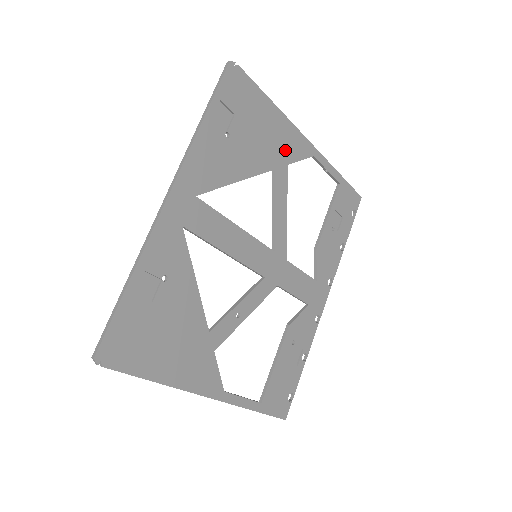
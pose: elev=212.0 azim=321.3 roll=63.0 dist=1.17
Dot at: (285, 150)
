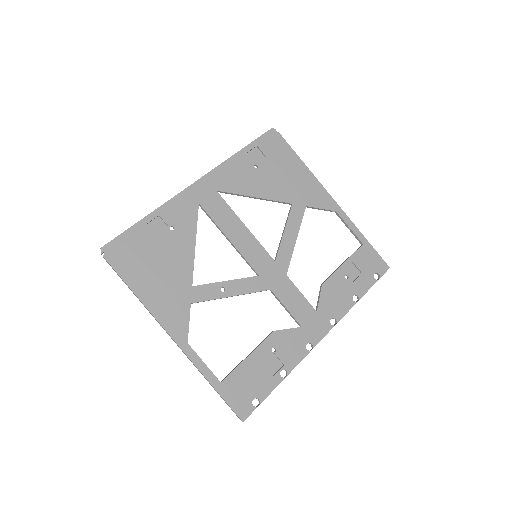
Dot at: (307, 195)
